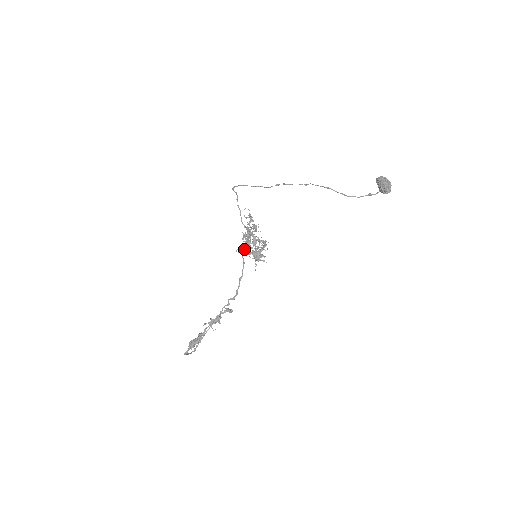
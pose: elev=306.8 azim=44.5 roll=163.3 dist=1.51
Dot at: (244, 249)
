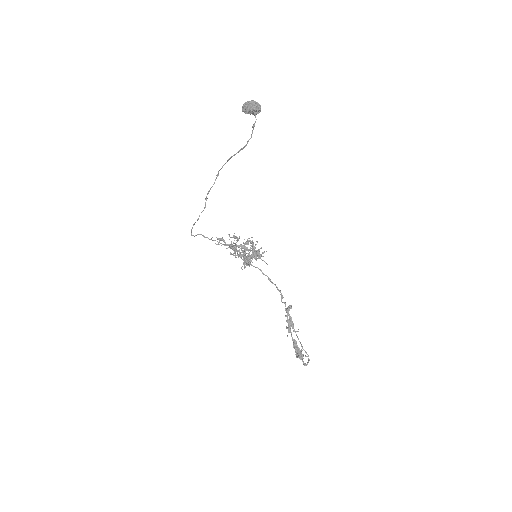
Dot at: (244, 263)
